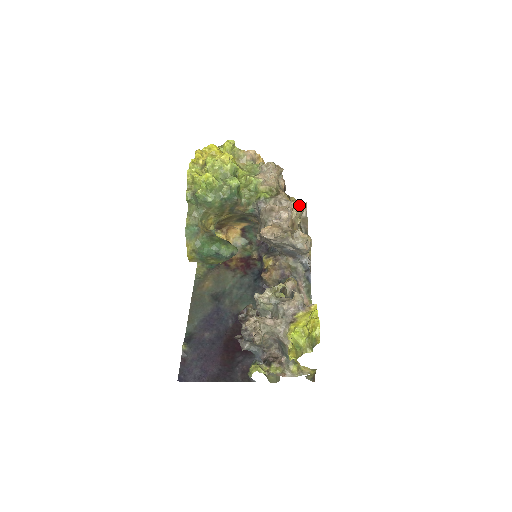
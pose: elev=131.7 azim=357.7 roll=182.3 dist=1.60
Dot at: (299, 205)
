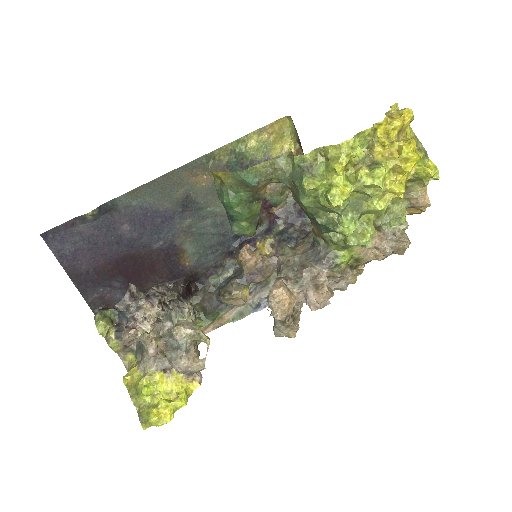
Dot at: occluded
